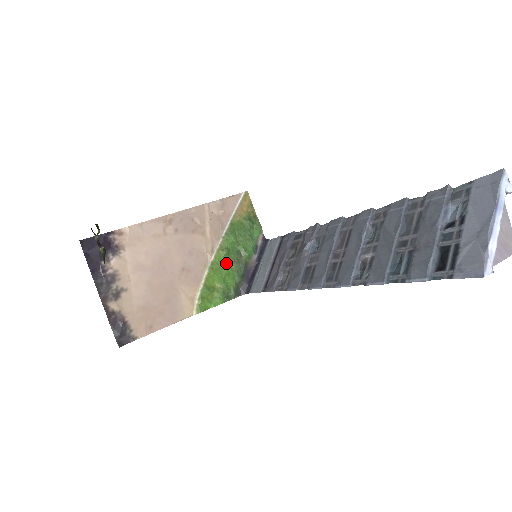
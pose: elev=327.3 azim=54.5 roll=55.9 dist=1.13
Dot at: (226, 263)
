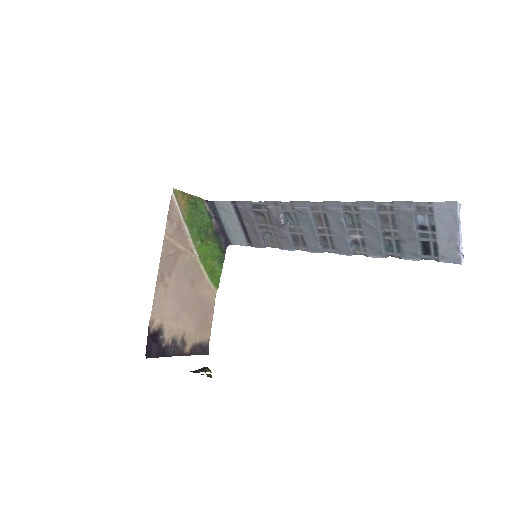
Dot at: (205, 247)
